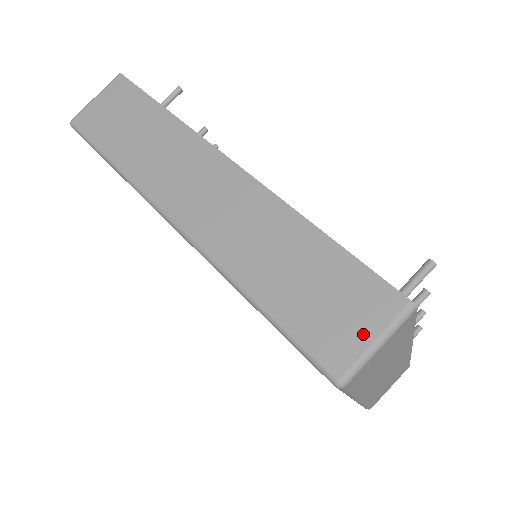
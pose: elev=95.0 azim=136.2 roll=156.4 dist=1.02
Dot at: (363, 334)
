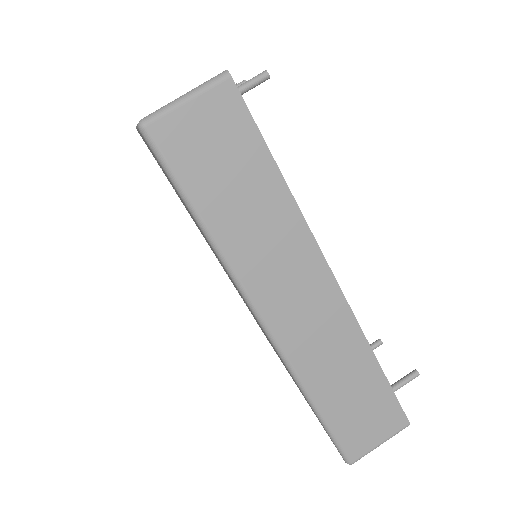
Dot at: (376, 439)
